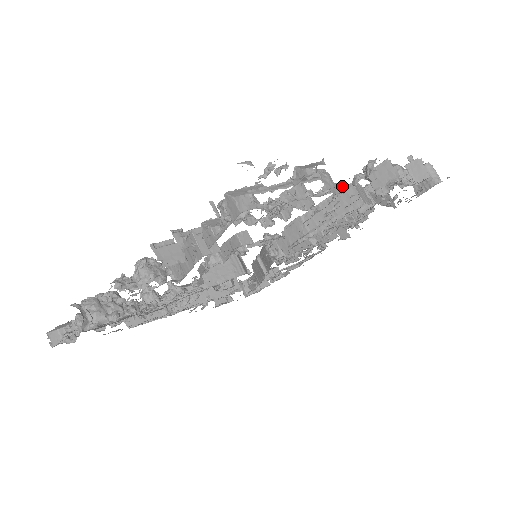
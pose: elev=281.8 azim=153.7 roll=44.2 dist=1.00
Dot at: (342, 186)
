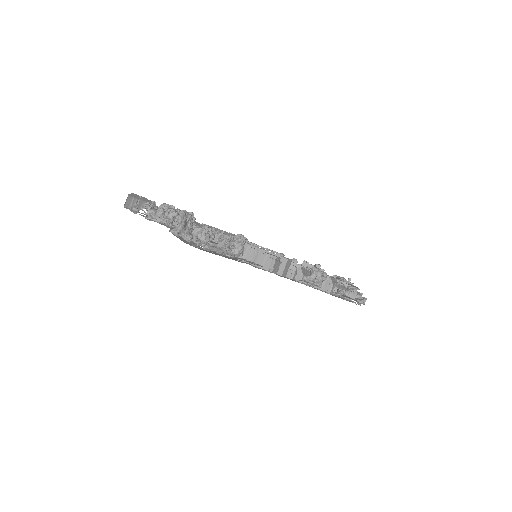
Dot at: occluded
